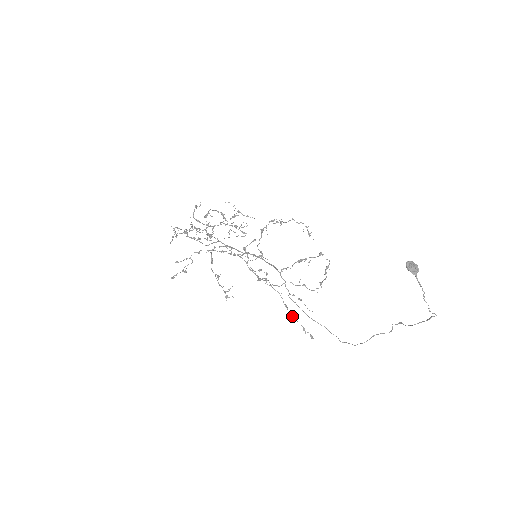
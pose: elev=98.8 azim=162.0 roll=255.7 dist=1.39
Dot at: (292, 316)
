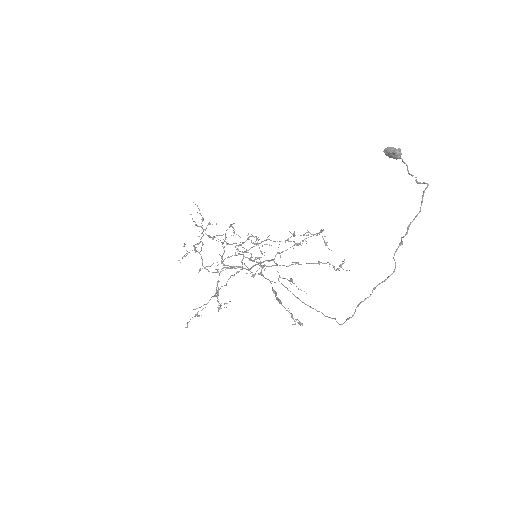
Dot at: (280, 302)
